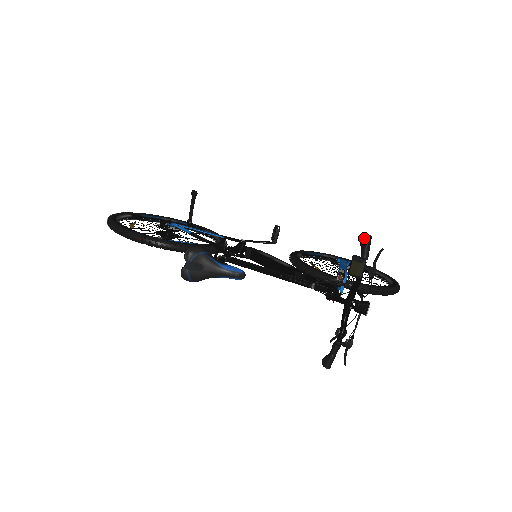
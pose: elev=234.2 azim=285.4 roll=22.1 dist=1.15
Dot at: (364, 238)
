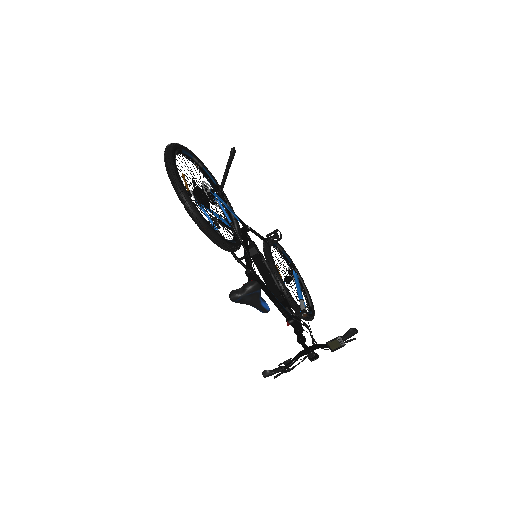
Dot at: (354, 331)
